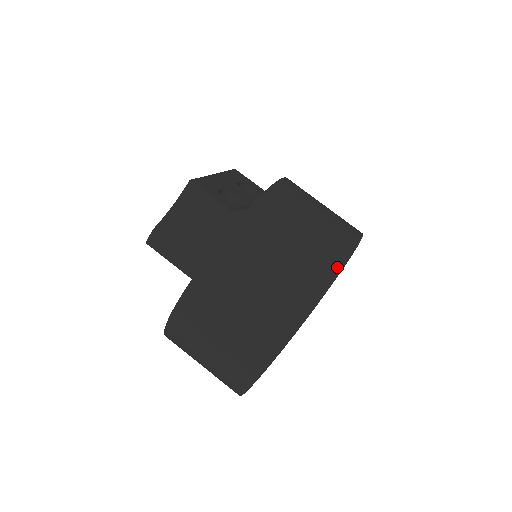
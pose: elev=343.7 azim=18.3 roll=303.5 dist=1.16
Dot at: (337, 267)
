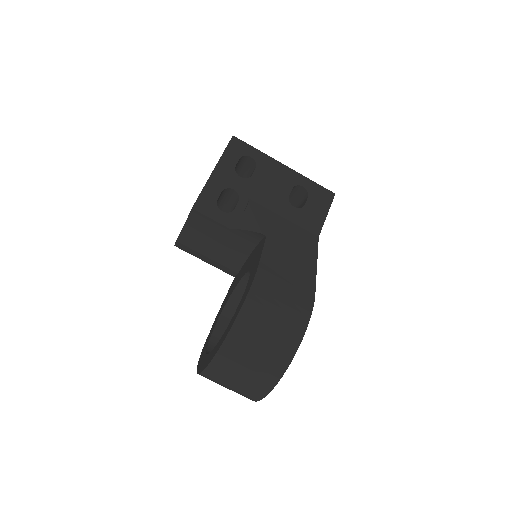
Dot at: (285, 366)
